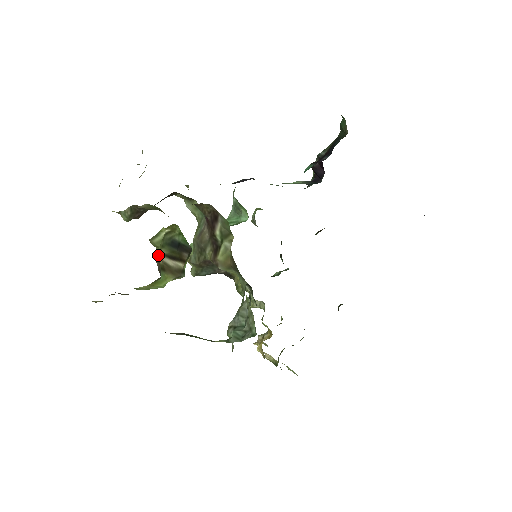
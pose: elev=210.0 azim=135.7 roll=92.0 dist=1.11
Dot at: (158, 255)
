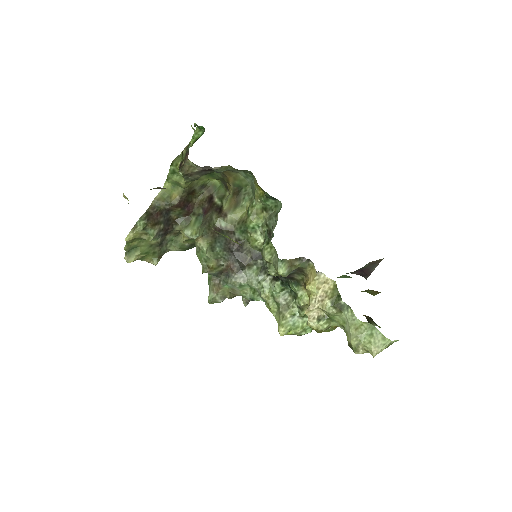
Dot at: (182, 151)
